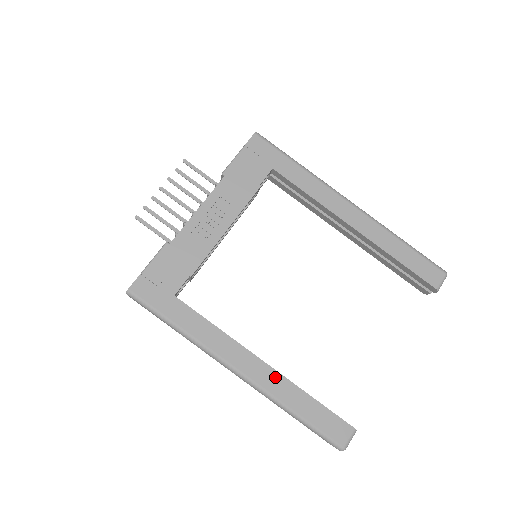
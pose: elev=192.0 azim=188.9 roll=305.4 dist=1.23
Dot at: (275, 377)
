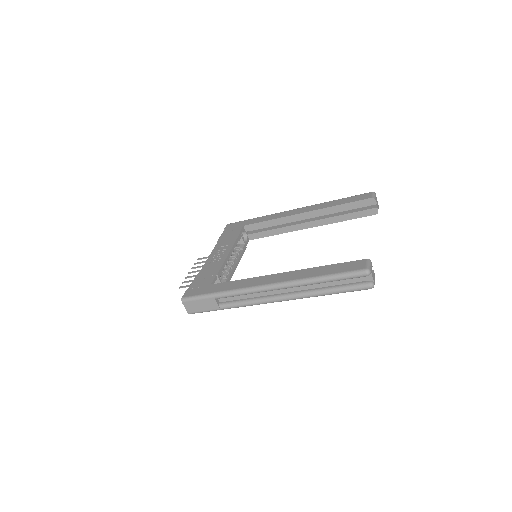
Dot at: (294, 273)
